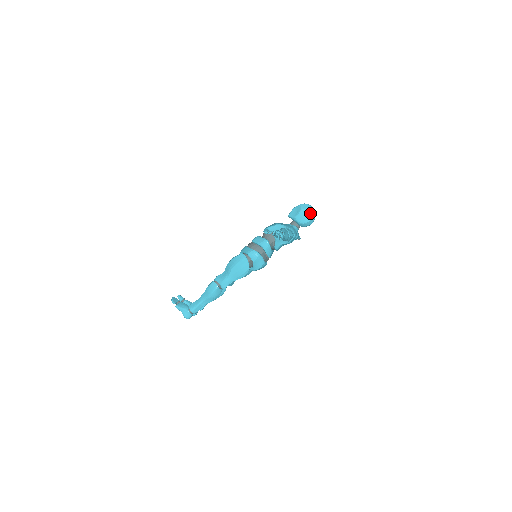
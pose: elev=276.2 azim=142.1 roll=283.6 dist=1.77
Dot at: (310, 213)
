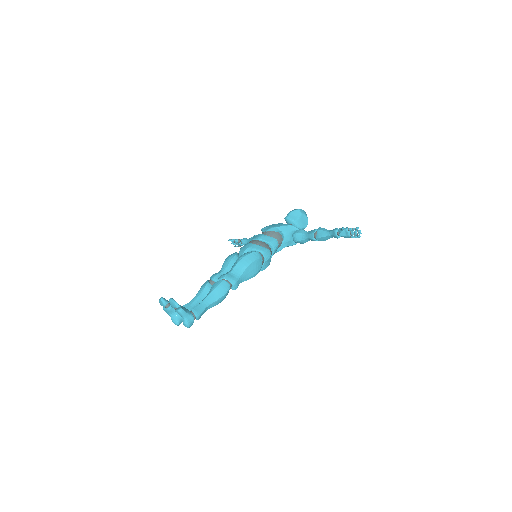
Dot at: occluded
